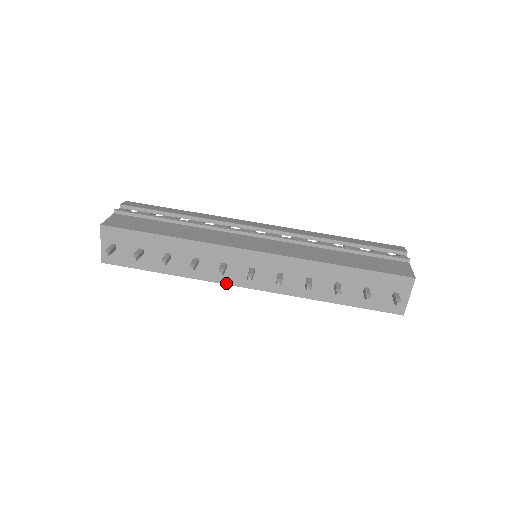
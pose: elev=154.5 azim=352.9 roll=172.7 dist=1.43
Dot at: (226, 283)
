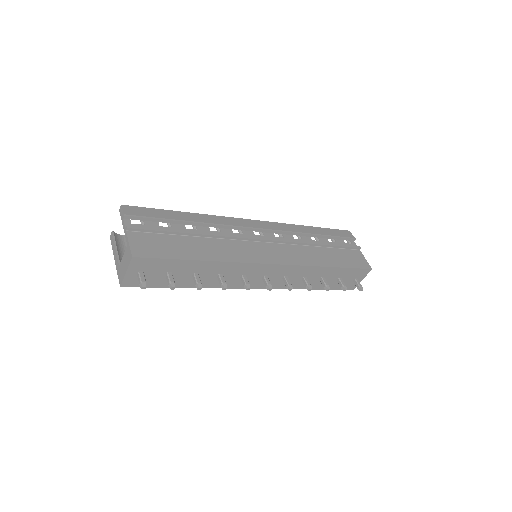
Dot at: (239, 288)
